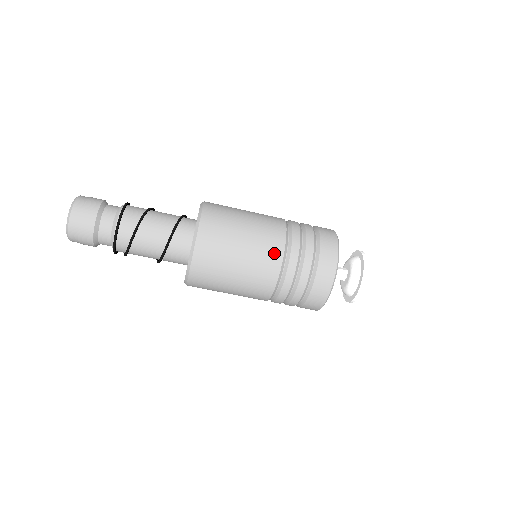
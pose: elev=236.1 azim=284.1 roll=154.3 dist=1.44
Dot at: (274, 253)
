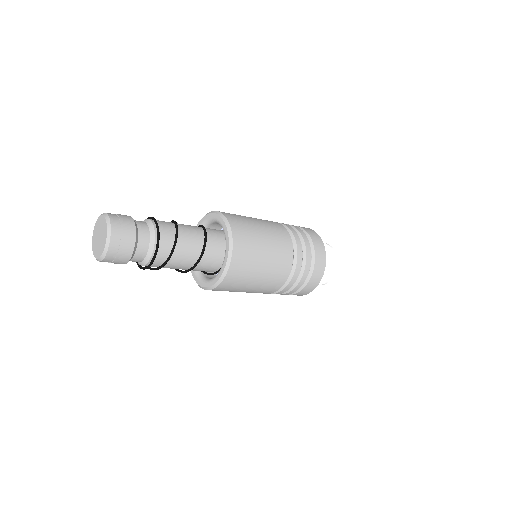
Dot at: (287, 260)
